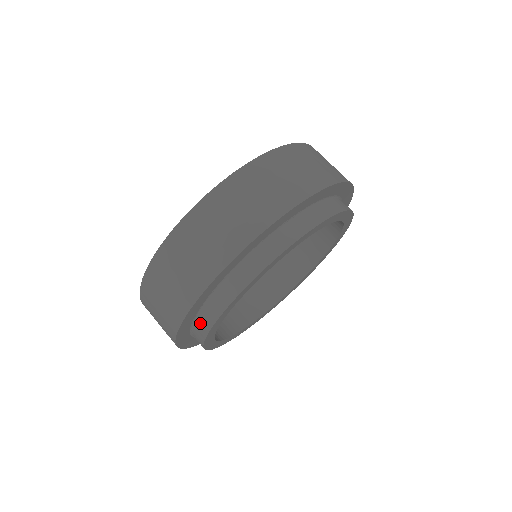
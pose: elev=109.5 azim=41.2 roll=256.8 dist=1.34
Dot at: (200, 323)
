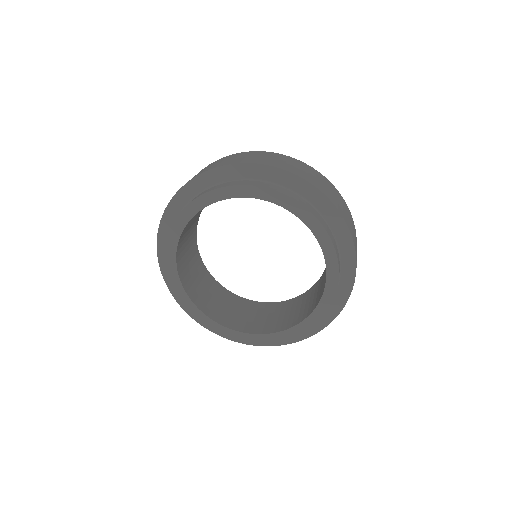
Dot at: occluded
